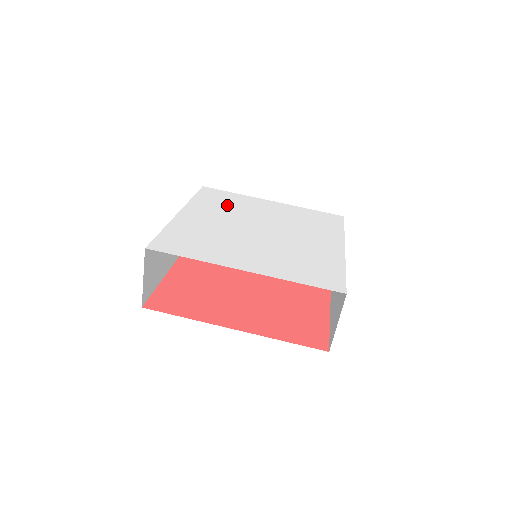
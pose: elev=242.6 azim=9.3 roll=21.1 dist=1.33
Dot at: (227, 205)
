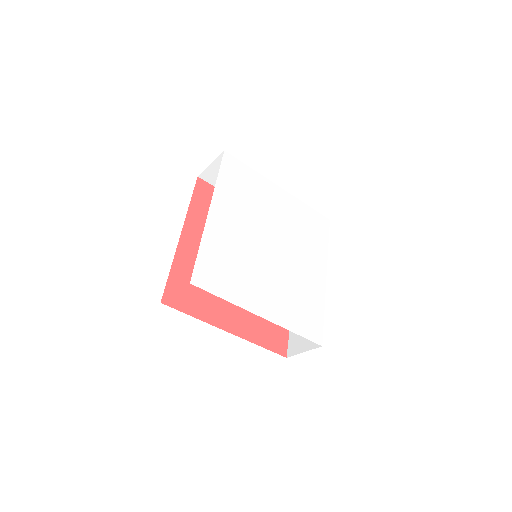
Dot at: (246, 196)
